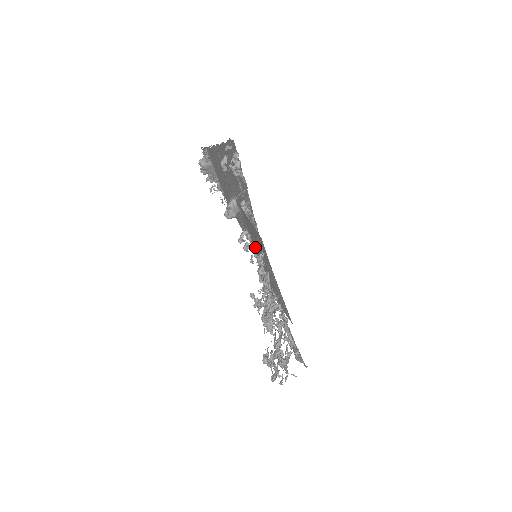
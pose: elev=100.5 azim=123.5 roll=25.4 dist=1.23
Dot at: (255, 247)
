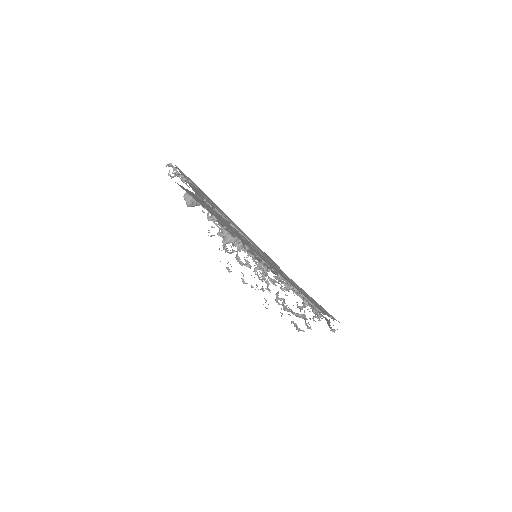
Dot at: (242, 241)
